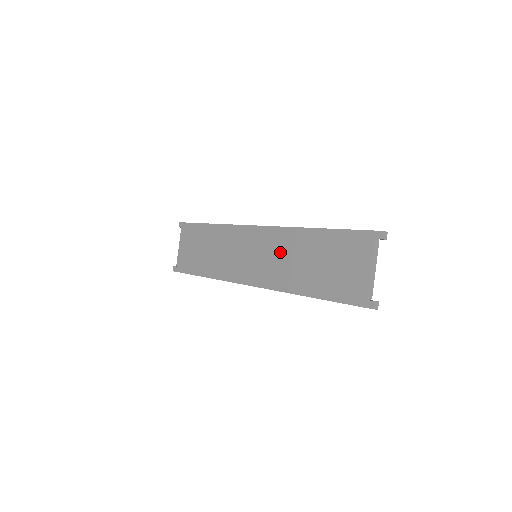
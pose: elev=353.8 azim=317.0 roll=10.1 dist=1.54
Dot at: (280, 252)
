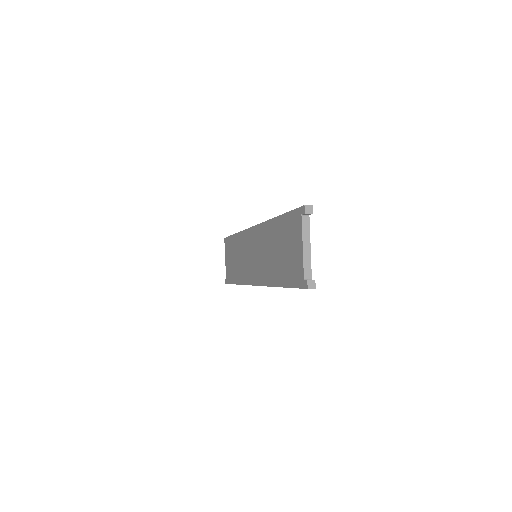
Dot at: (263, 248)
